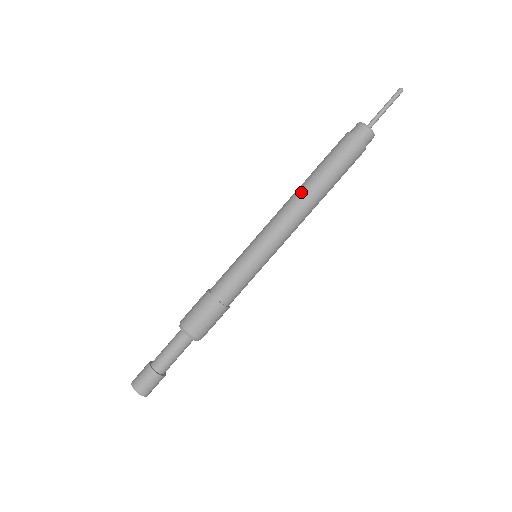
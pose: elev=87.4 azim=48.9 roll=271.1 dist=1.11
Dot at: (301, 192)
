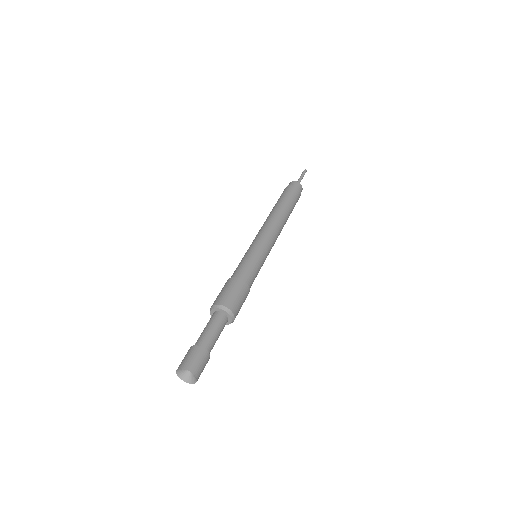
Dot at: (275, 213)
